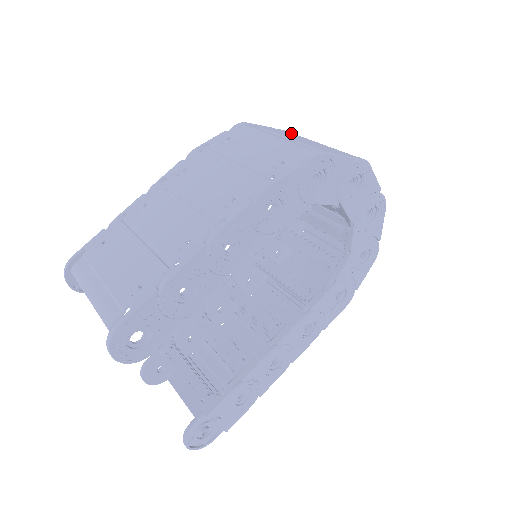
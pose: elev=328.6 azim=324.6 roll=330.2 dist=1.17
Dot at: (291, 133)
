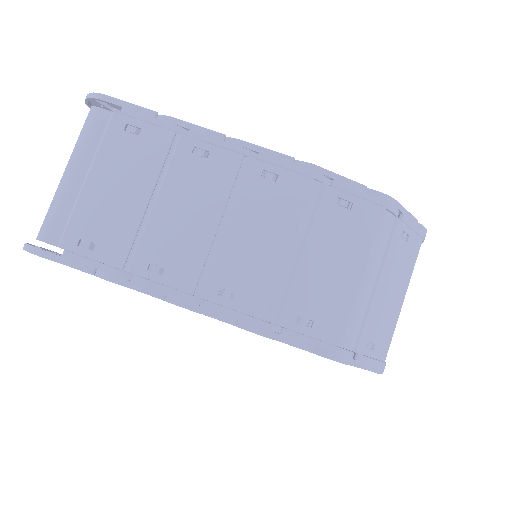
Dot at: (418, 246)
